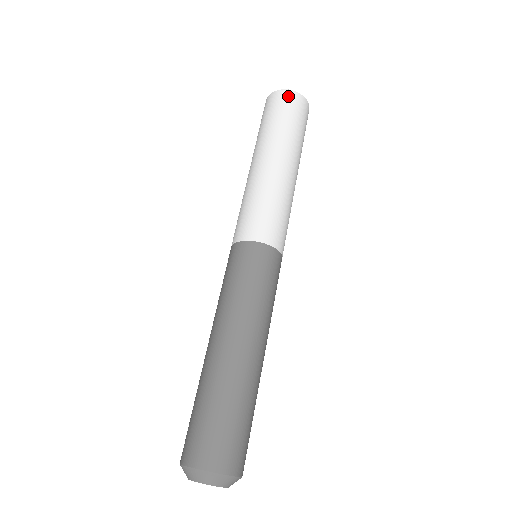
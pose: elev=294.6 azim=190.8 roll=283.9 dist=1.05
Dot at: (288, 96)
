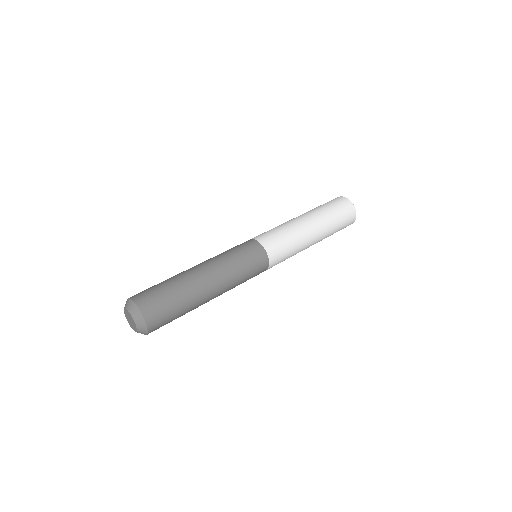
Dot at: (352, 211)
